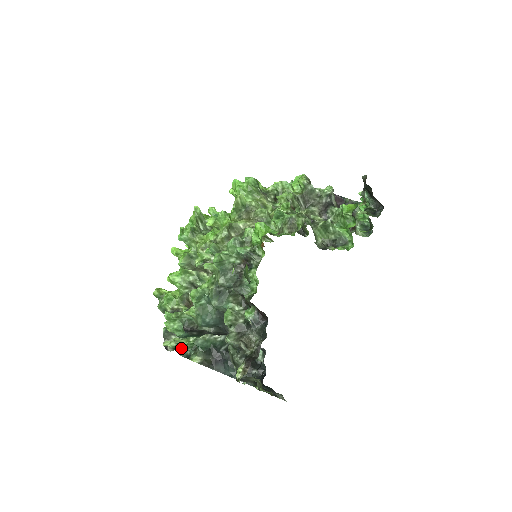
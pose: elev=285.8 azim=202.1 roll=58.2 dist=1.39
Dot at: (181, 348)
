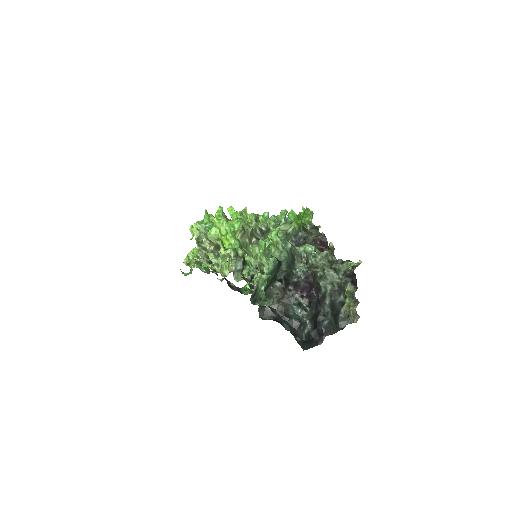
Dot at: (261, 291)
